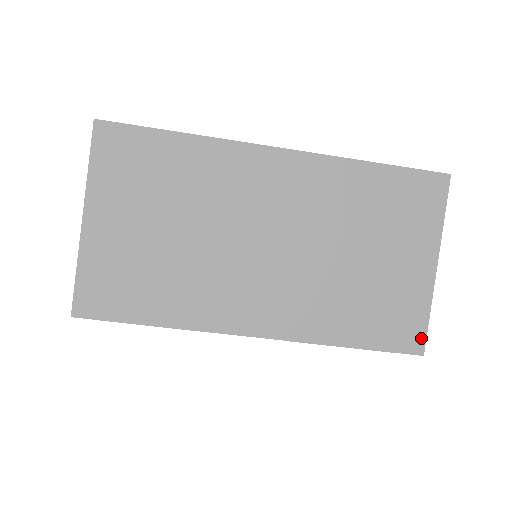
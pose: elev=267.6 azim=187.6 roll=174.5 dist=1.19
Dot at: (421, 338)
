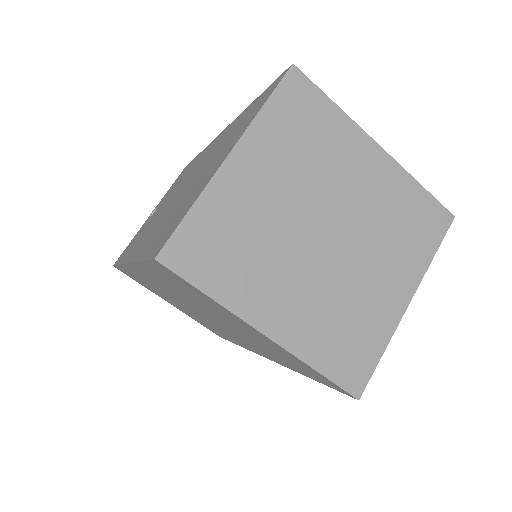
Dot at: (338, 387)
